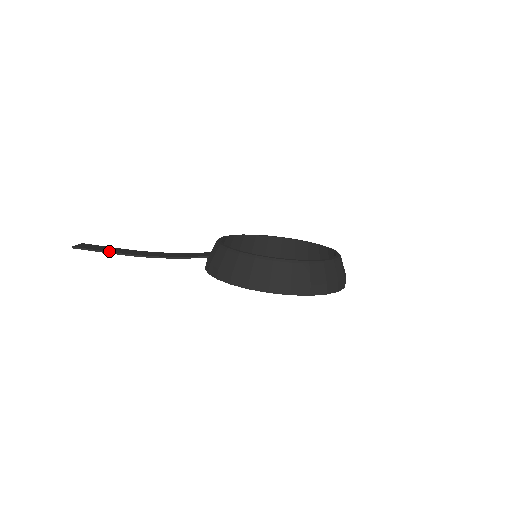
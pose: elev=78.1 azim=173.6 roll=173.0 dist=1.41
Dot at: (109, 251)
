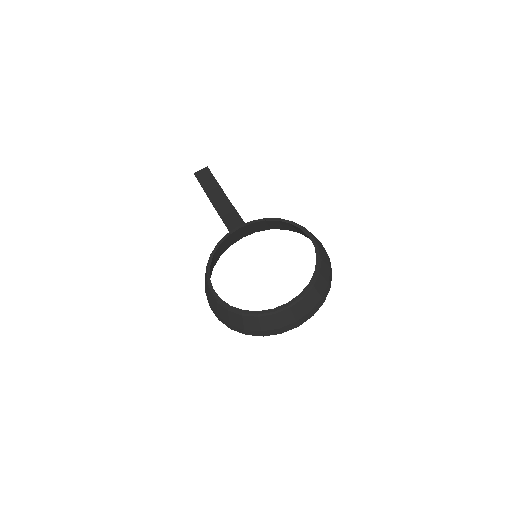
Dot at: (204, 189)
